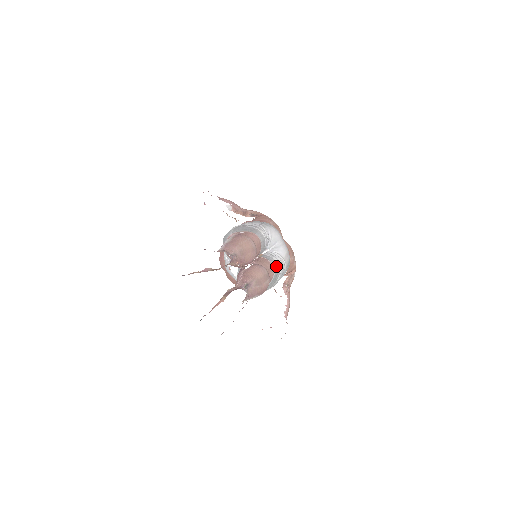
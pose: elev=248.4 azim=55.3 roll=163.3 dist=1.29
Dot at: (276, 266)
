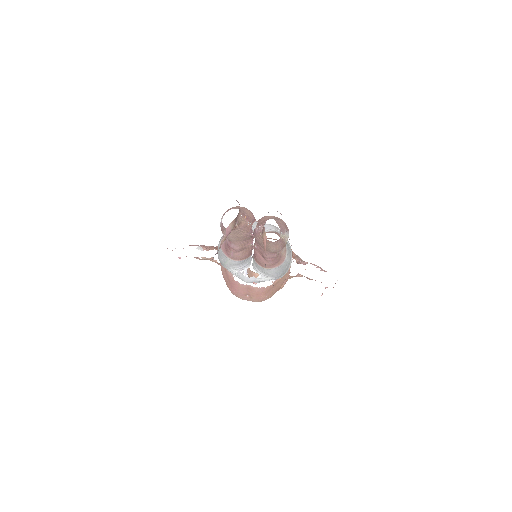
Dot at: occluded
